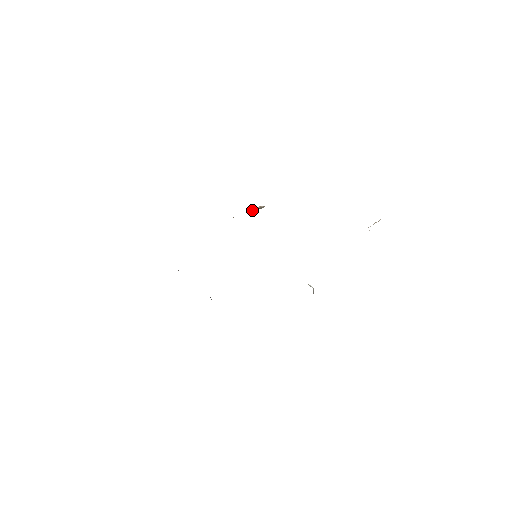
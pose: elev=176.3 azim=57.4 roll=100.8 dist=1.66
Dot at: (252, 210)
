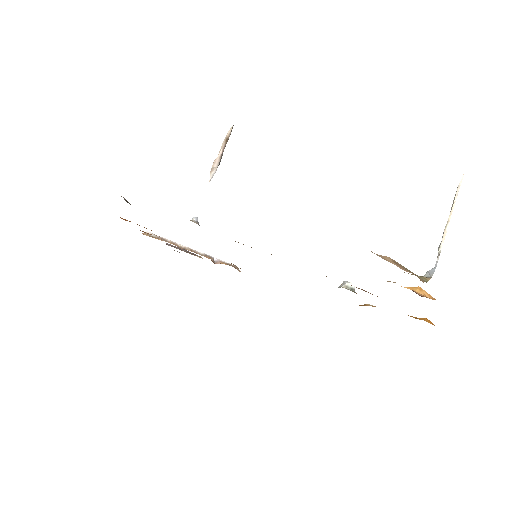
Dot at: (217, 166)
